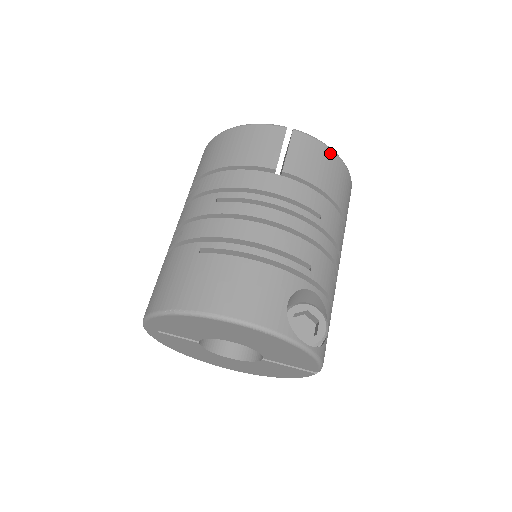
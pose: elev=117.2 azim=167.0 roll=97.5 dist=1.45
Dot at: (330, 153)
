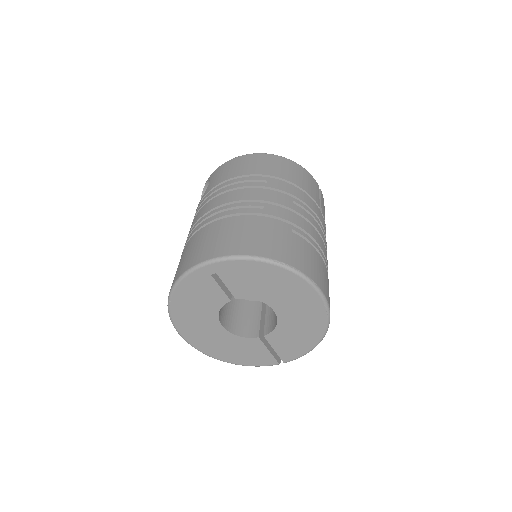
Dot at: occluded
